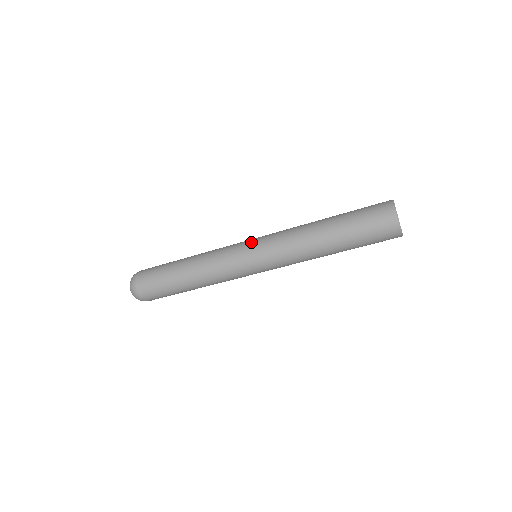
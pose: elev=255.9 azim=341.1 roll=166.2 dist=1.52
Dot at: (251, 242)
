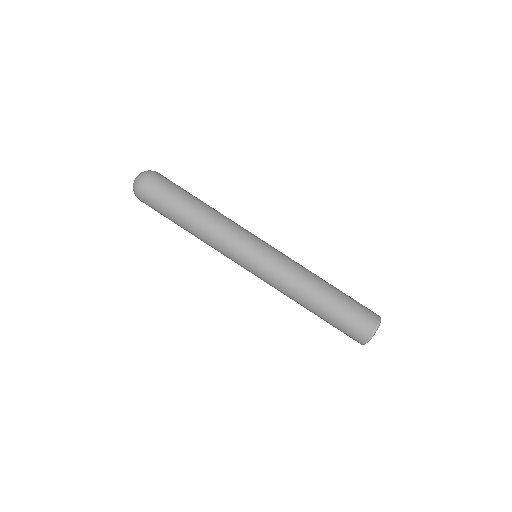
Dot at: (266, 243)
